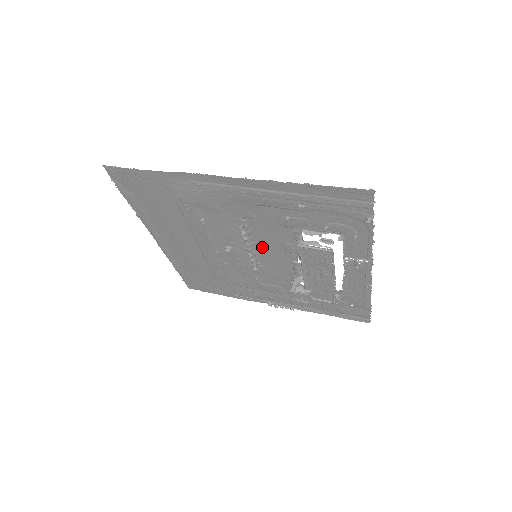
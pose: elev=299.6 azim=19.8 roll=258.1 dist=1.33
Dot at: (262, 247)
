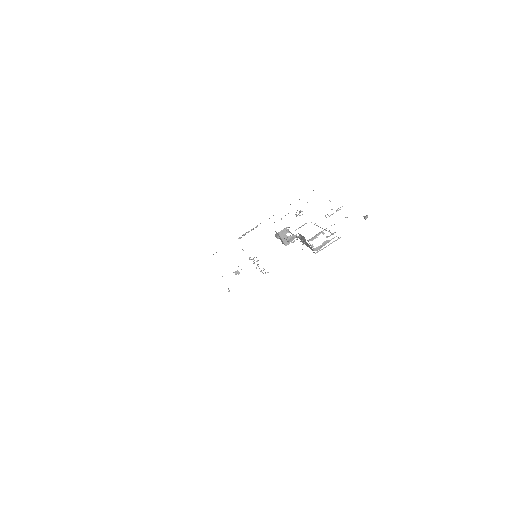
Dot at: occluded
